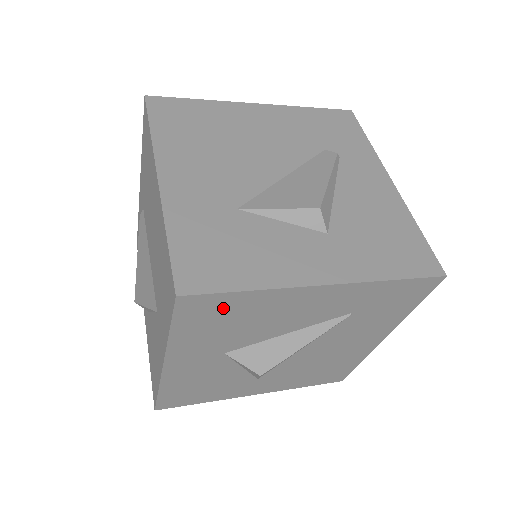
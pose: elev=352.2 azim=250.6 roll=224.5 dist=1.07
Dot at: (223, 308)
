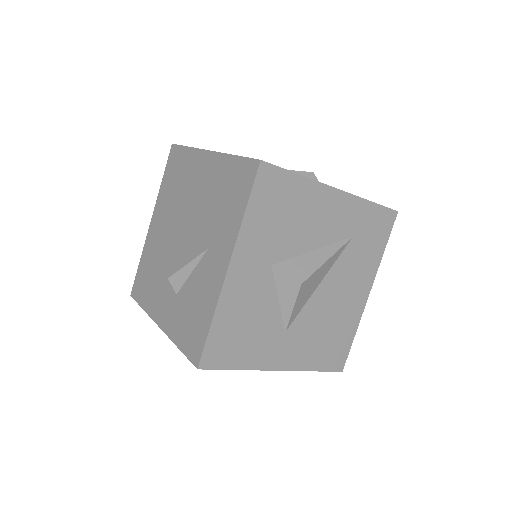
Dot at: (282, 190)
